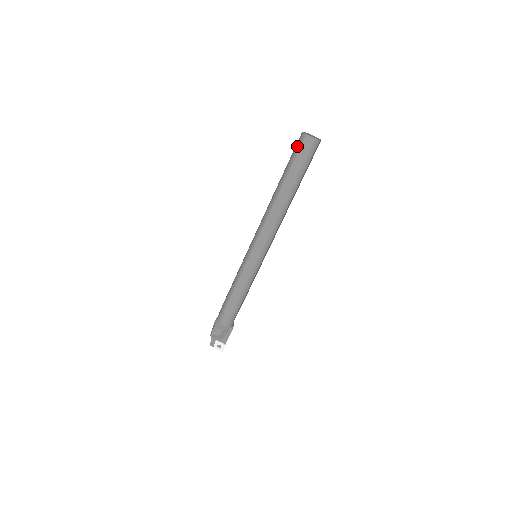
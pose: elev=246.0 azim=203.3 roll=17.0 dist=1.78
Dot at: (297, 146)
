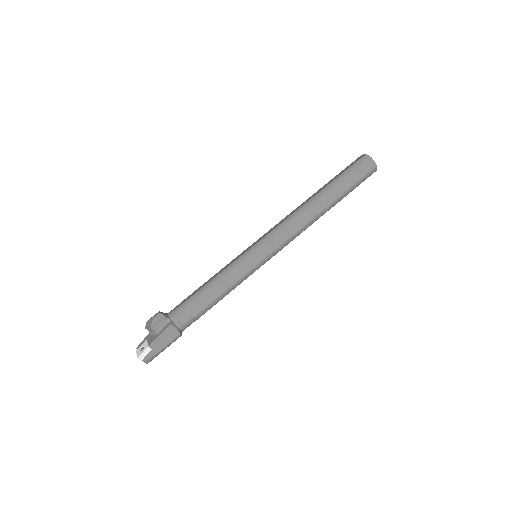
Dot at: occluded
